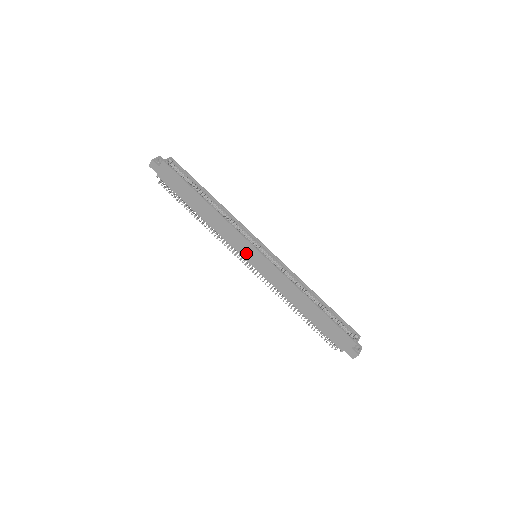
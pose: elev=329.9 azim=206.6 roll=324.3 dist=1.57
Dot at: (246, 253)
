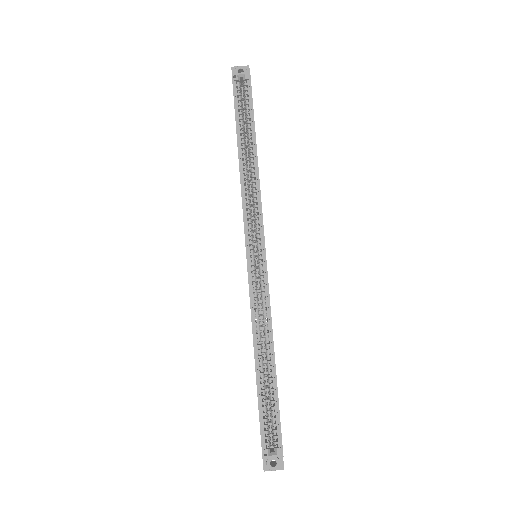
Dot at: occluded
